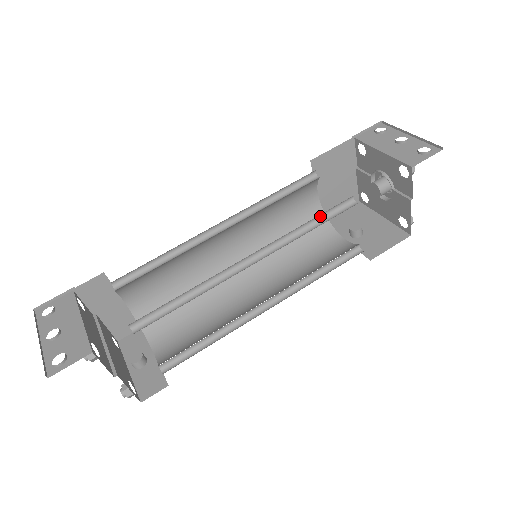
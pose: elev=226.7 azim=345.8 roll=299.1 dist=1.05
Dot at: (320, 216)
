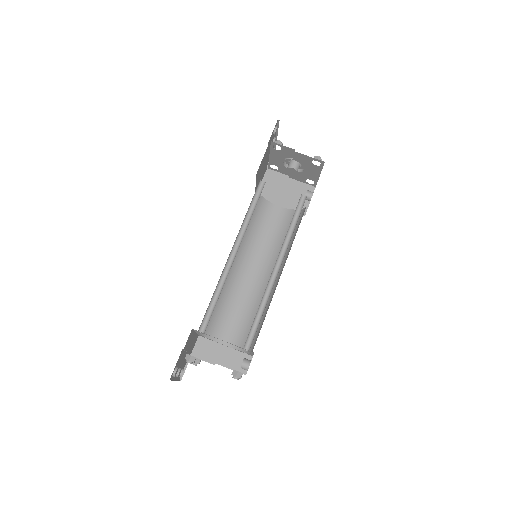
Dot at: (254, 205)
